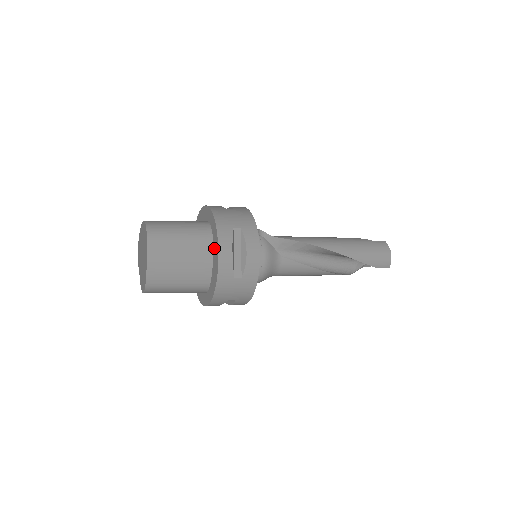
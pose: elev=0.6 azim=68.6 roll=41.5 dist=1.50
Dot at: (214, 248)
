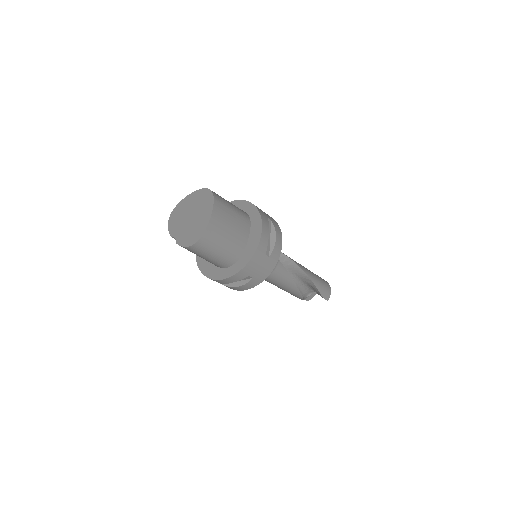
Dot at: (253, 228)
